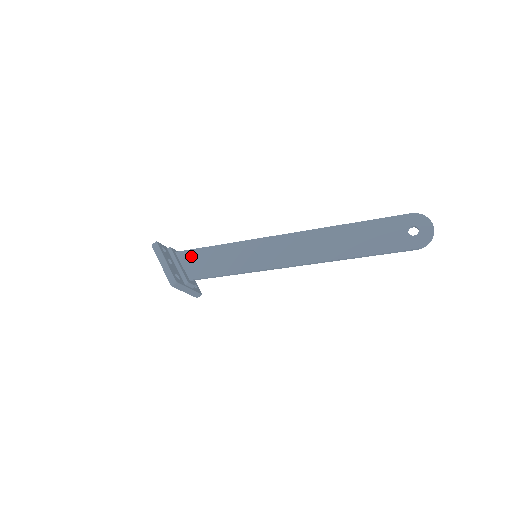
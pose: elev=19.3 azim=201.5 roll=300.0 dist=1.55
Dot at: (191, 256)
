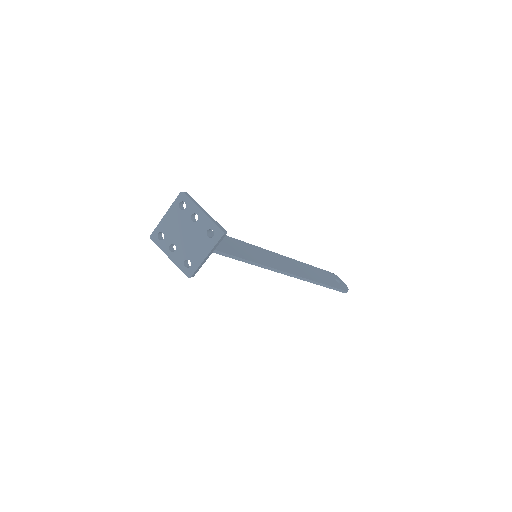
Dot at: occluded
